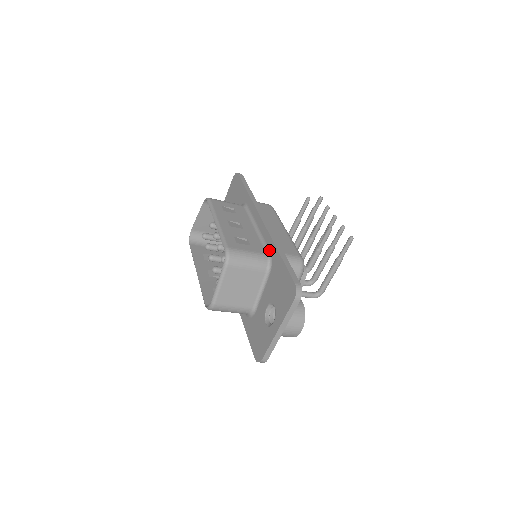
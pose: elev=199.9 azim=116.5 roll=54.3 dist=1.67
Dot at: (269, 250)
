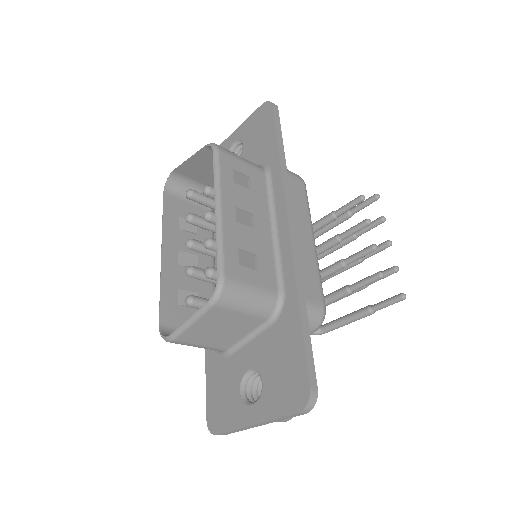
Dot at: (284, 287)
